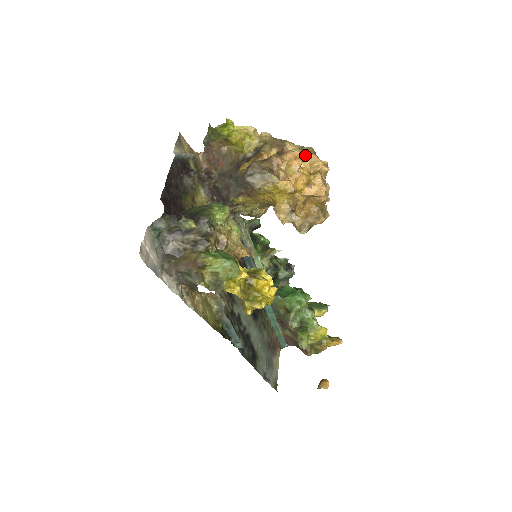
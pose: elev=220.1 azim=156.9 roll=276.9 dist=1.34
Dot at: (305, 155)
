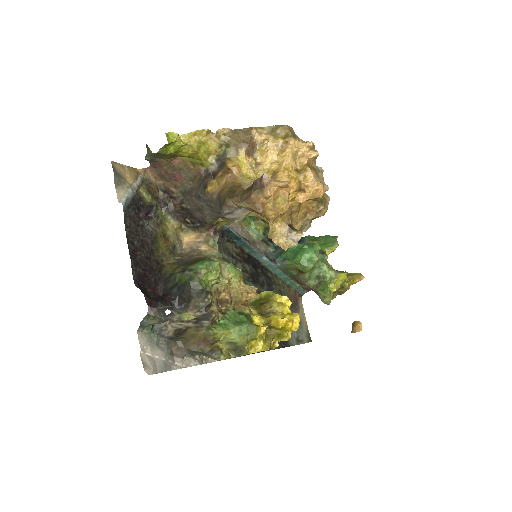
Dot at: (282, 143)
